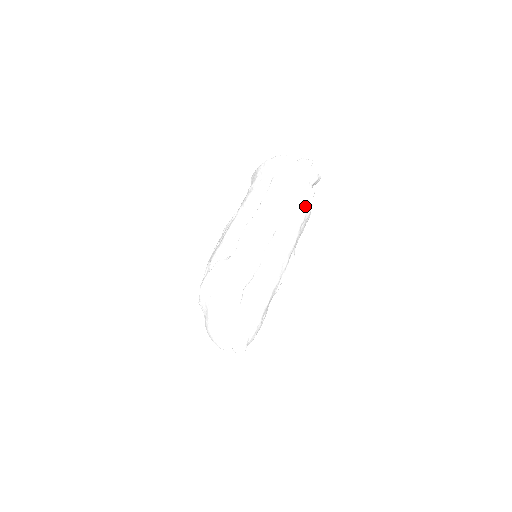
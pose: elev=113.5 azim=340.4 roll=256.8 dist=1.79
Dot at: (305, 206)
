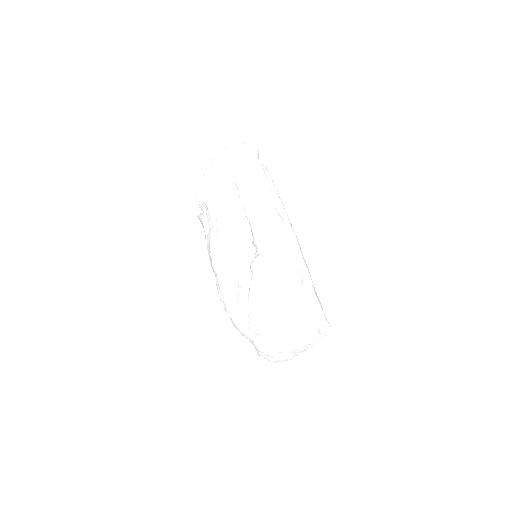
Dot at: (271, 179)
